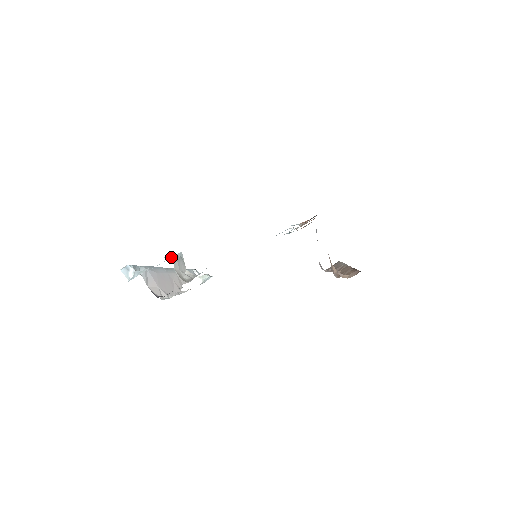
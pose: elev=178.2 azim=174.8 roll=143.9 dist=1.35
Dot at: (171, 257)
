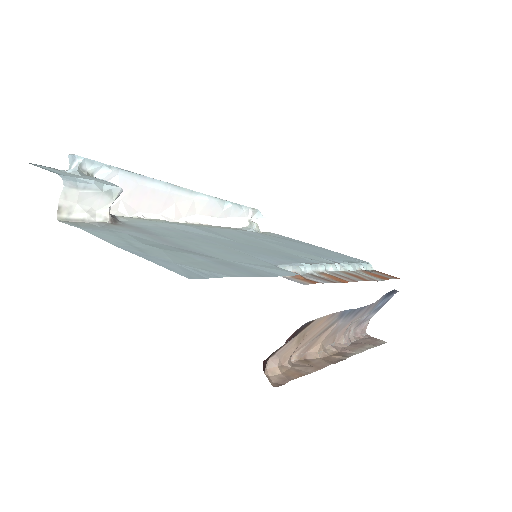
Dot at: (68, 184)
